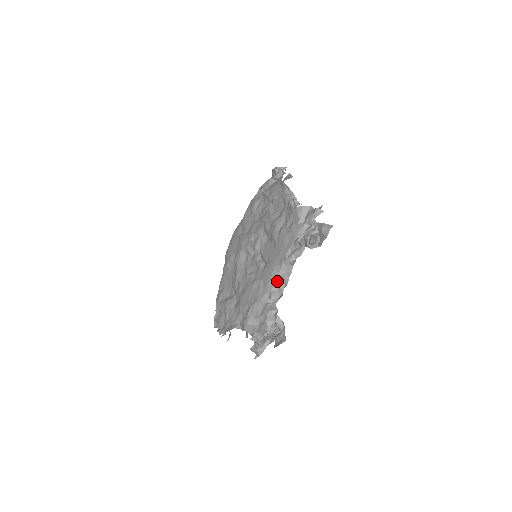
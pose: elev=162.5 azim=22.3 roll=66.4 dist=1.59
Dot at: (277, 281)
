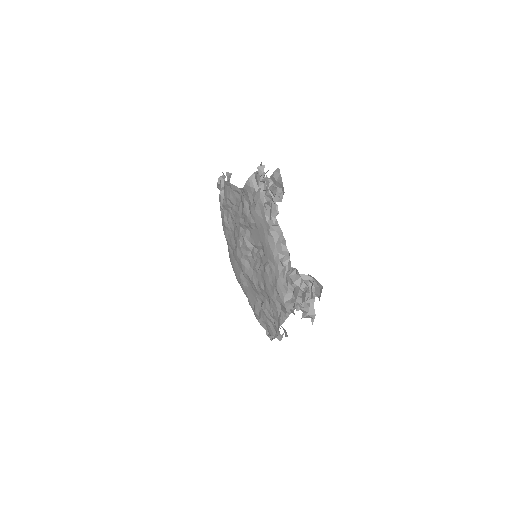
Dot at: (278, 249)
